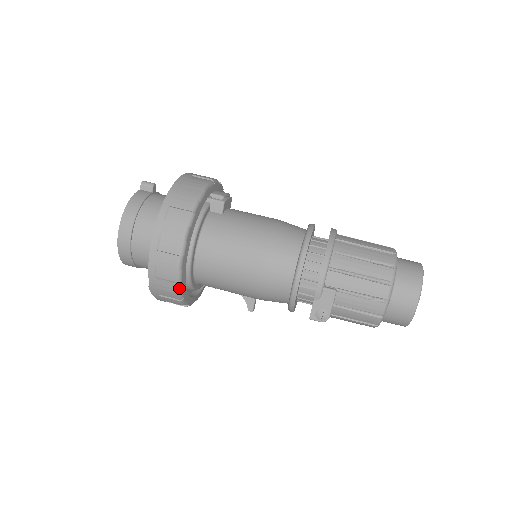
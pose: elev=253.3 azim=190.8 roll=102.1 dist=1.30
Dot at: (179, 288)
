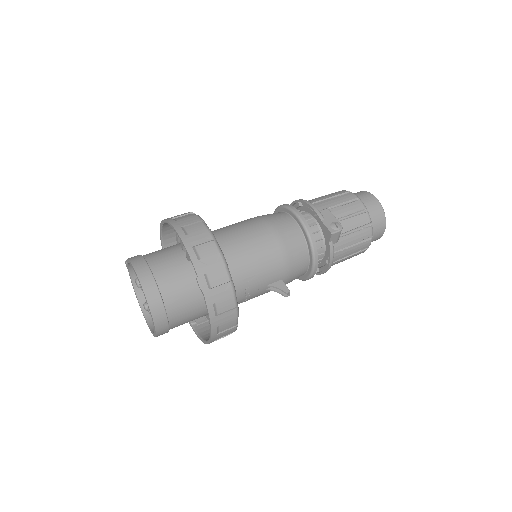
Dot at: (224, 259)
